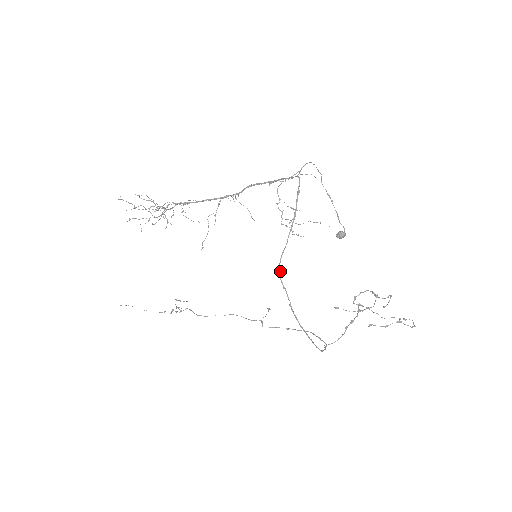
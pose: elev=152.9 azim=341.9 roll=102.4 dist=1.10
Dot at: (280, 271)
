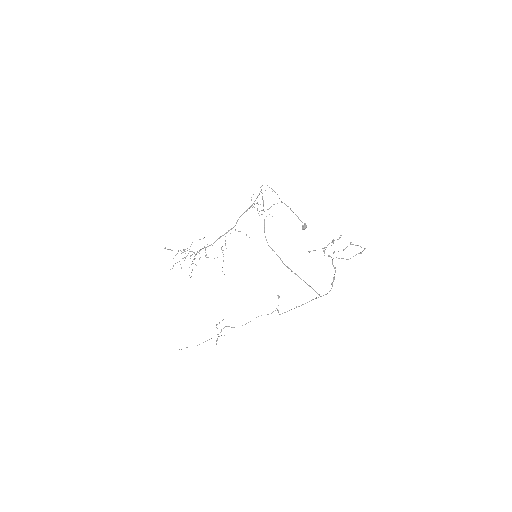
Dot at: occluded
